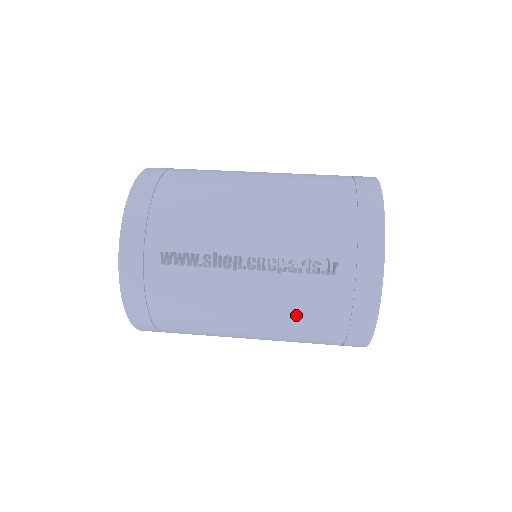
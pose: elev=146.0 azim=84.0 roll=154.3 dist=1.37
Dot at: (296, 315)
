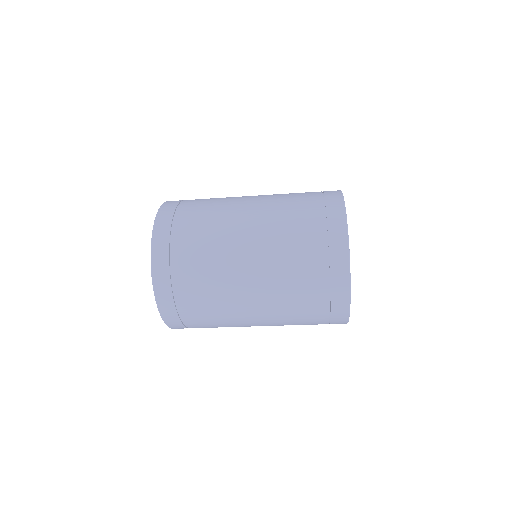
Dot at: (285, 196)
